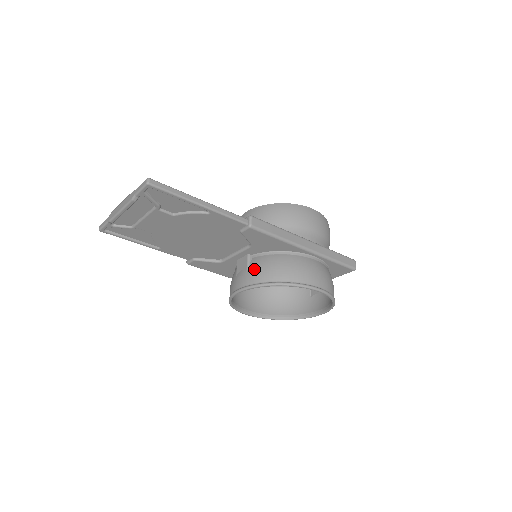
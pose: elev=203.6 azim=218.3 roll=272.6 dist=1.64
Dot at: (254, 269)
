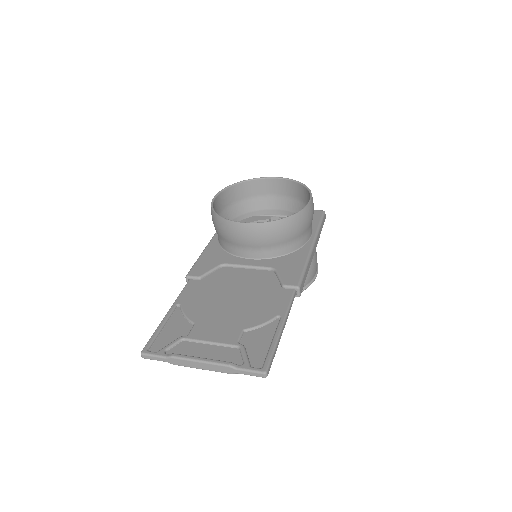
Dot at: occluded
